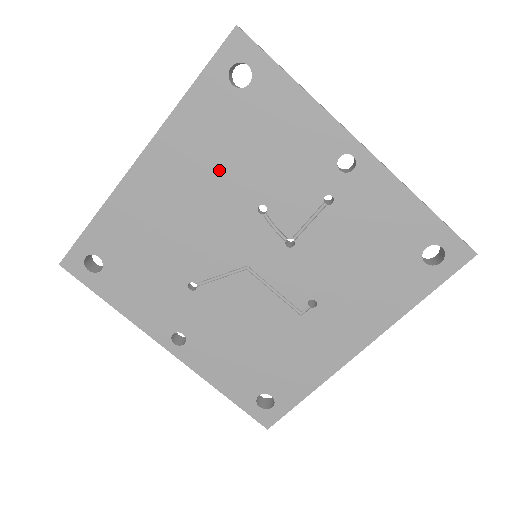
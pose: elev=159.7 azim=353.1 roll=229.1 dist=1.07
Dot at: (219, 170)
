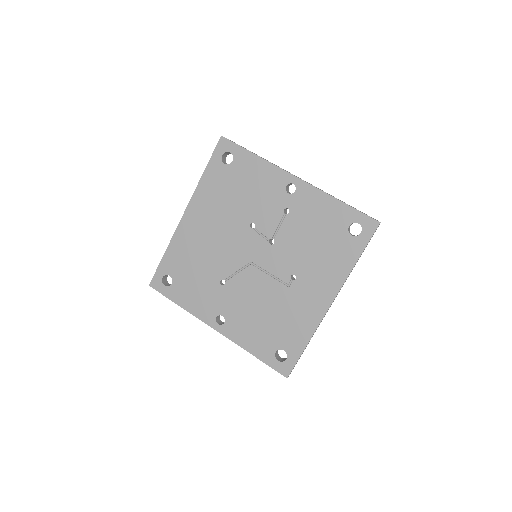
Dot at: (226, 209)
